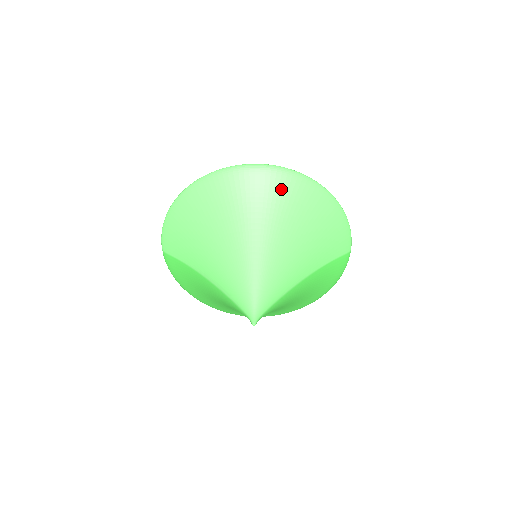
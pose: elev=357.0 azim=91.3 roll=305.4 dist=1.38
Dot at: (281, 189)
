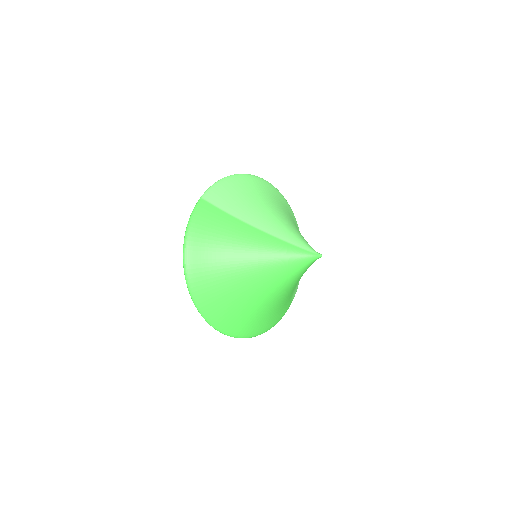
Dot at: (295, 220)
